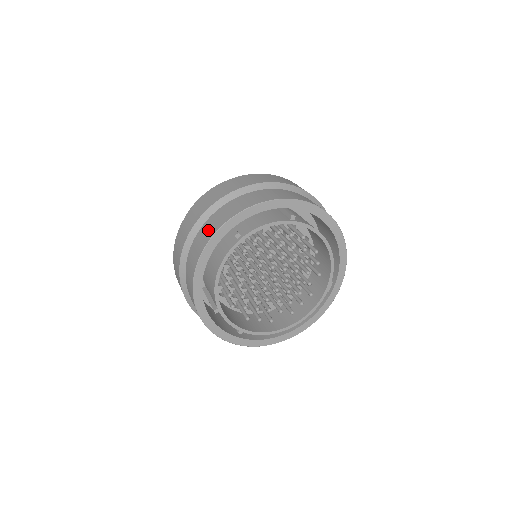
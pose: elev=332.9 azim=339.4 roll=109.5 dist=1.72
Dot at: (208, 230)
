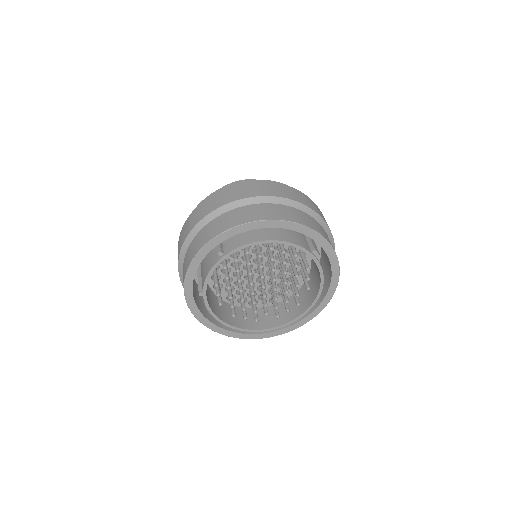
Dot at: occluded
